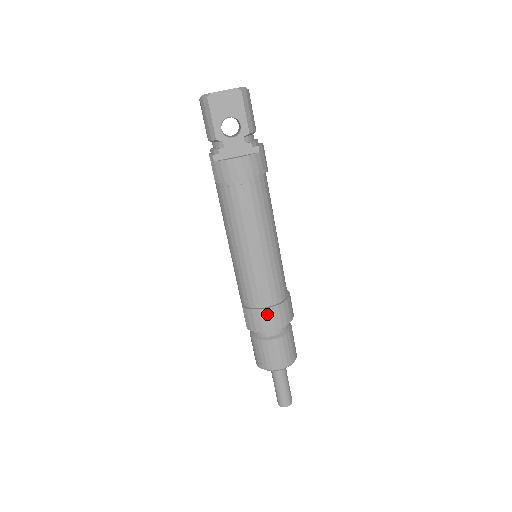
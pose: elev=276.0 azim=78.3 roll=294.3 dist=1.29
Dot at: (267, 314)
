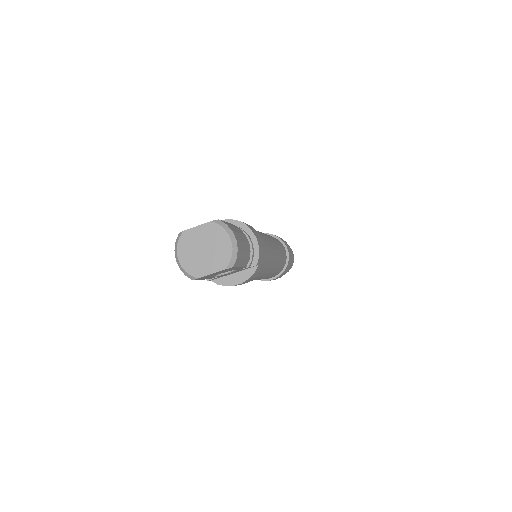
Dot at: occluded
